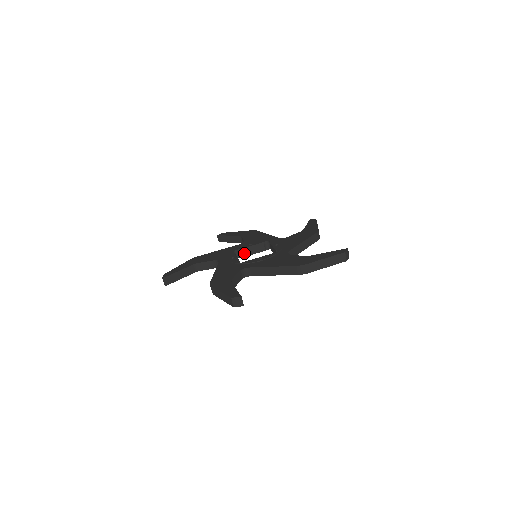
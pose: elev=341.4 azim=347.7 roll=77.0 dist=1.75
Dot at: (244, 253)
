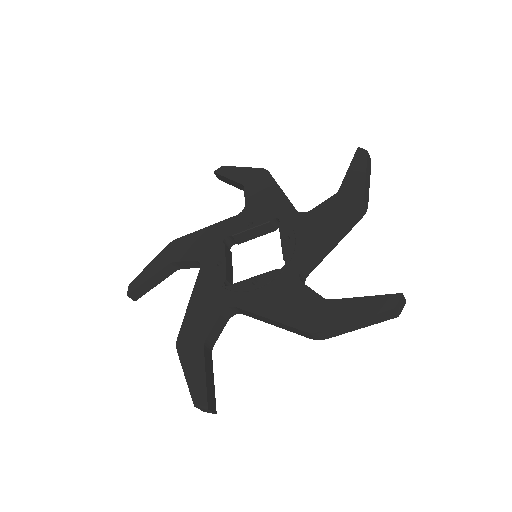
Dot at: (242, 238)
